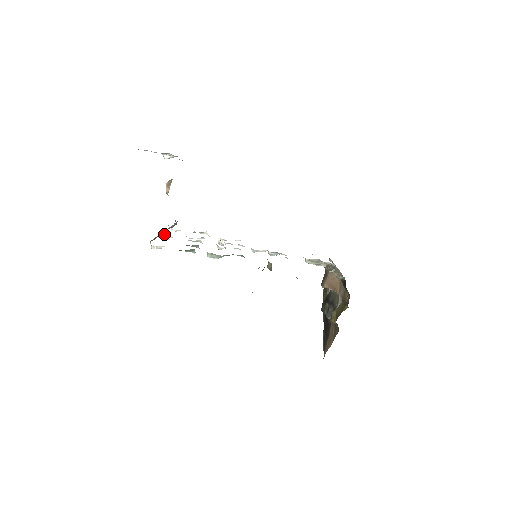
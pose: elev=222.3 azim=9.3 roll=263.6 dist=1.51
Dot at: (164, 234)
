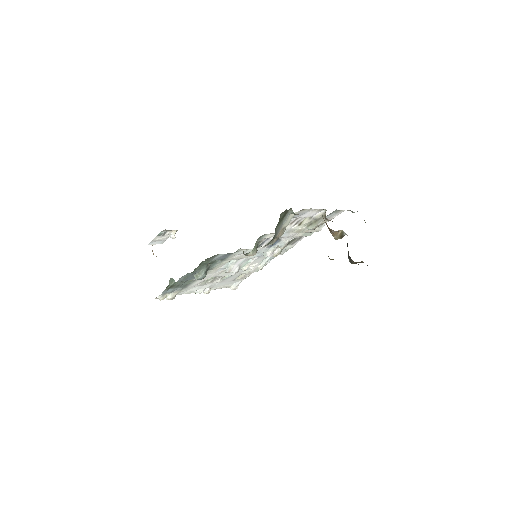
Dot at: occluded
